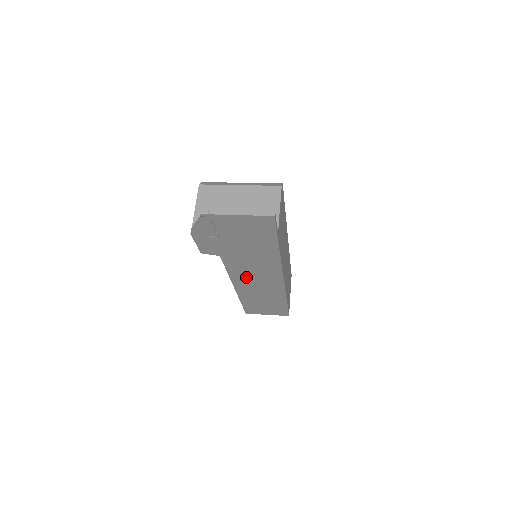
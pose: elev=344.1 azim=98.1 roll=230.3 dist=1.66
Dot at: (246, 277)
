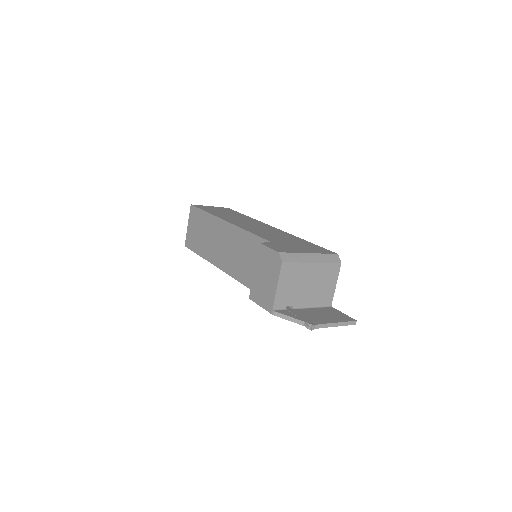
Dot at: occluded
